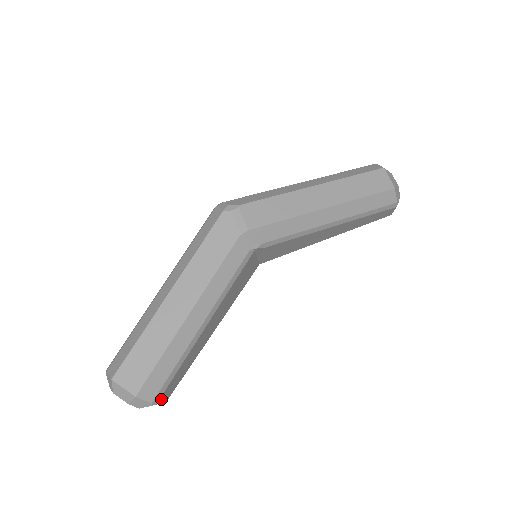
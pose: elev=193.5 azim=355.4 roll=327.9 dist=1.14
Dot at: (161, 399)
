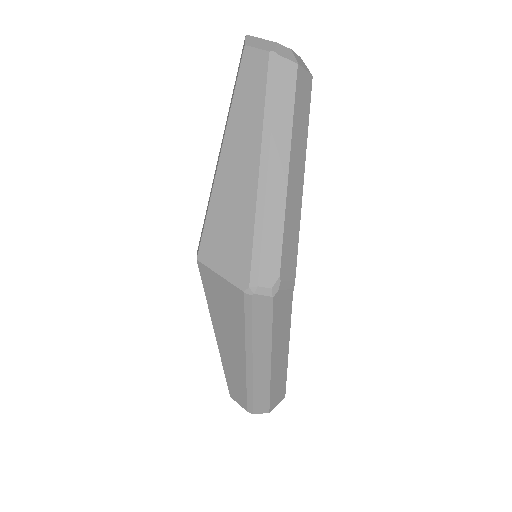
Dot at: occluded
